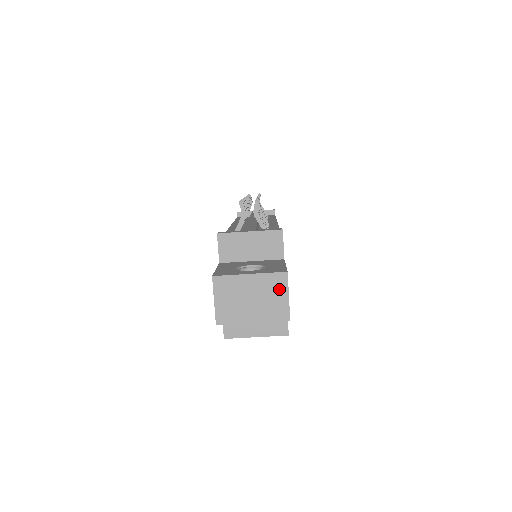
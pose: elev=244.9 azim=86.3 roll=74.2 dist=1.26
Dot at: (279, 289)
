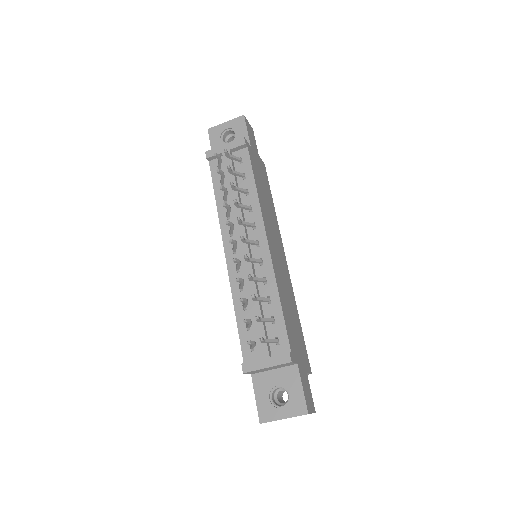
Dot at: occluded
